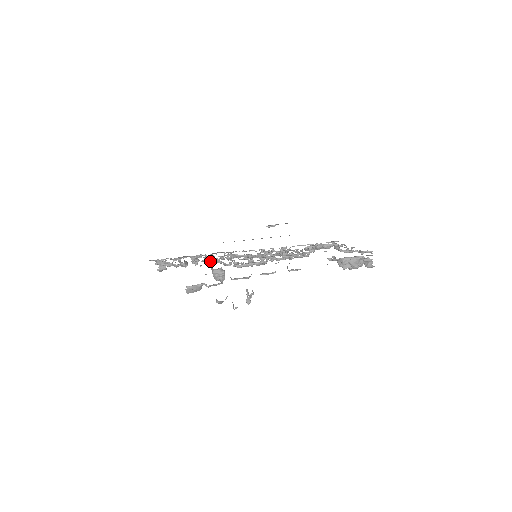
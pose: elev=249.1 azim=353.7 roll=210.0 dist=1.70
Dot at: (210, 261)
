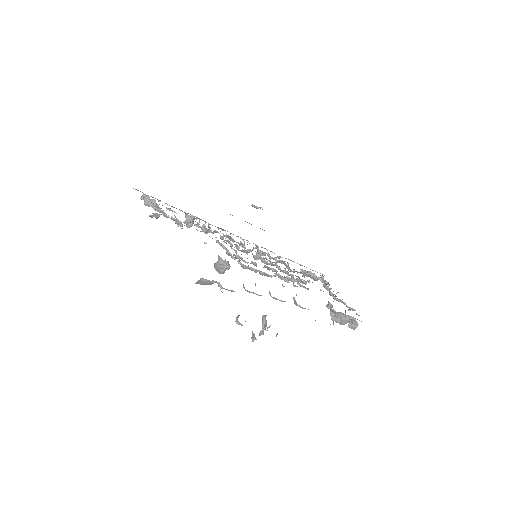
Dot at: (204, 231)
